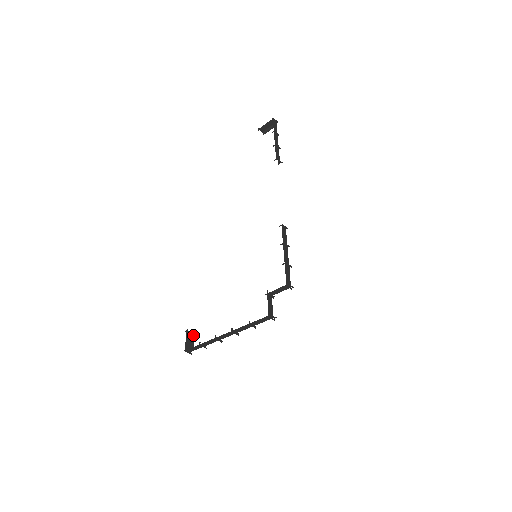
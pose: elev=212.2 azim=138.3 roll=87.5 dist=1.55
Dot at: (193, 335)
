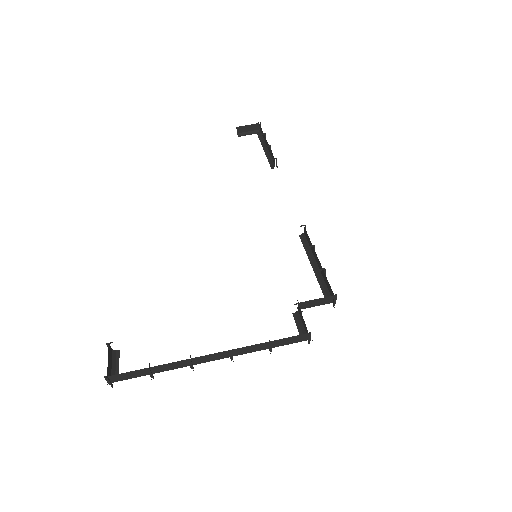
Dot at: (116, 355)
